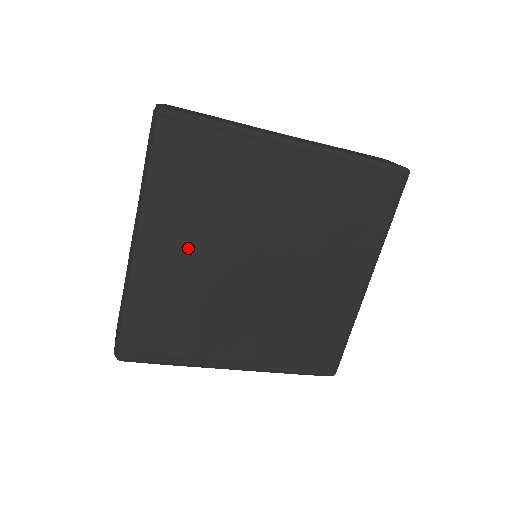
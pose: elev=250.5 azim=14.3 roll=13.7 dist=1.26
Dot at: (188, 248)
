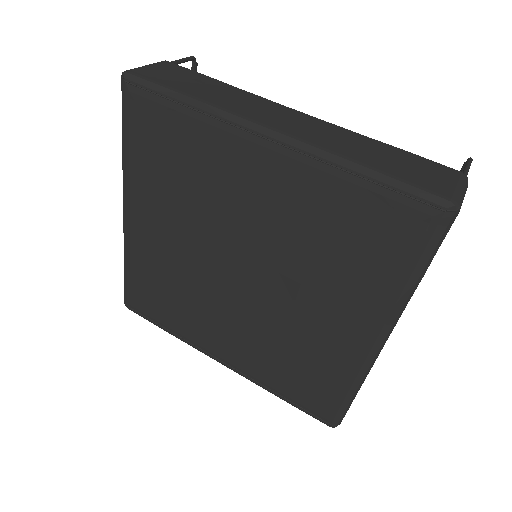
Dot at: (164, 228)
